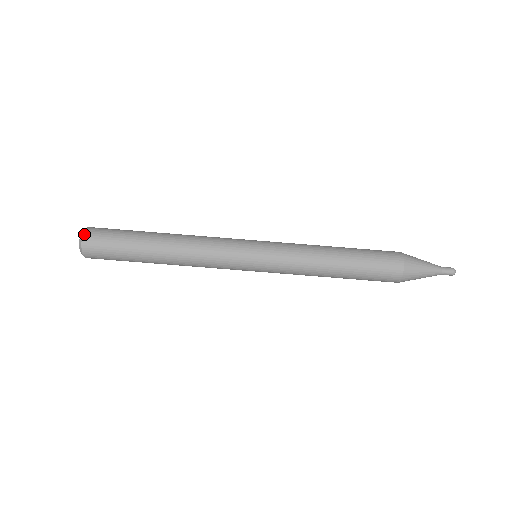
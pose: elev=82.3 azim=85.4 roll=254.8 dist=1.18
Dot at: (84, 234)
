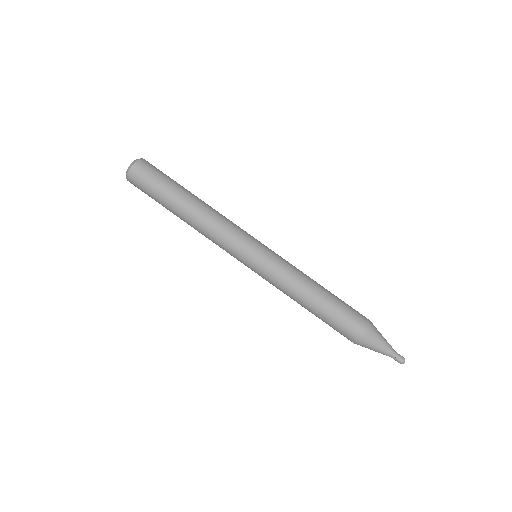
Dot at: (138, 160)
